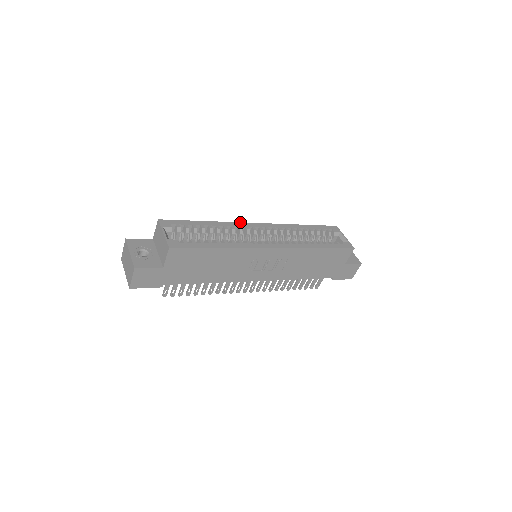
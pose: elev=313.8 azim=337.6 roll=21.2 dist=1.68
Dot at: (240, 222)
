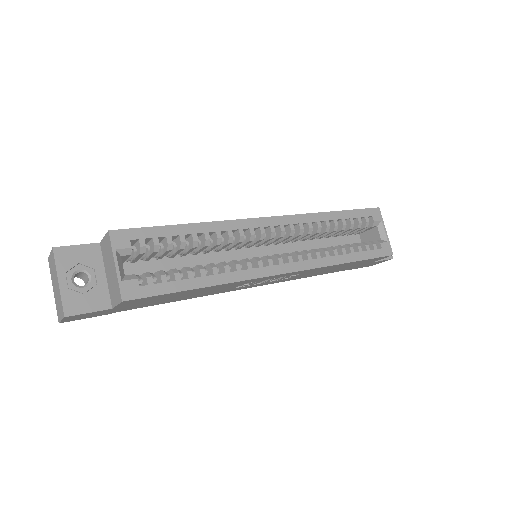
Dot at: occluded
